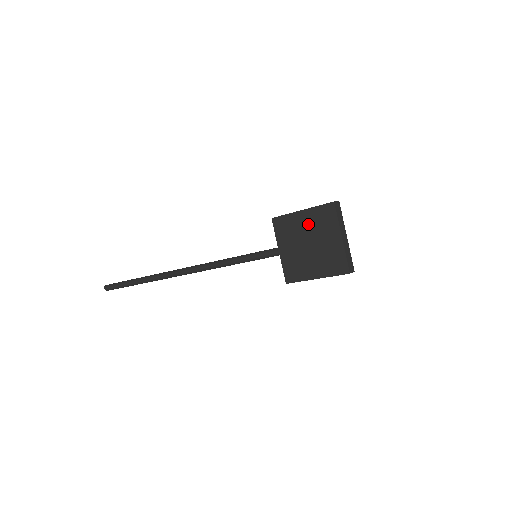
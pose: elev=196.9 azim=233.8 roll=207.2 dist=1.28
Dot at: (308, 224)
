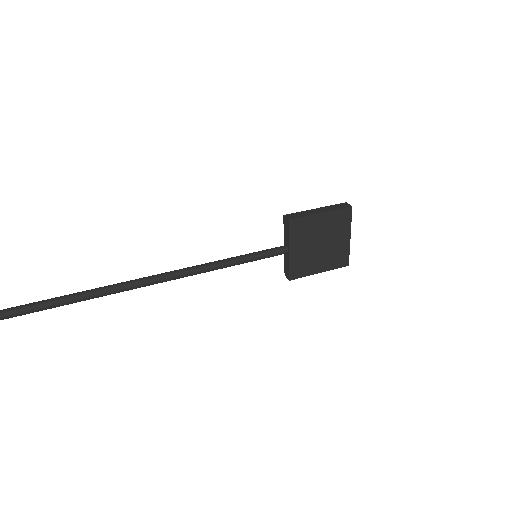
Dot at: (325, 226)
